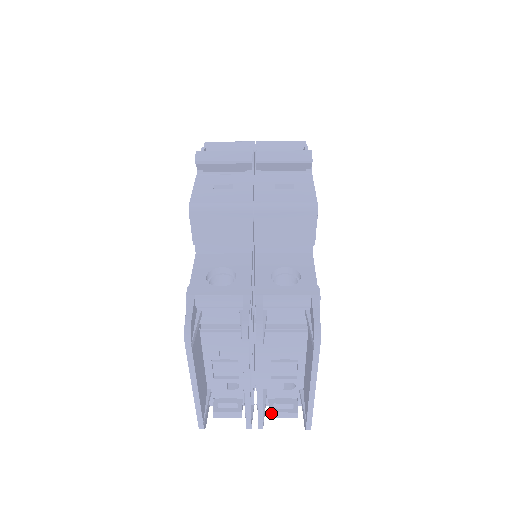
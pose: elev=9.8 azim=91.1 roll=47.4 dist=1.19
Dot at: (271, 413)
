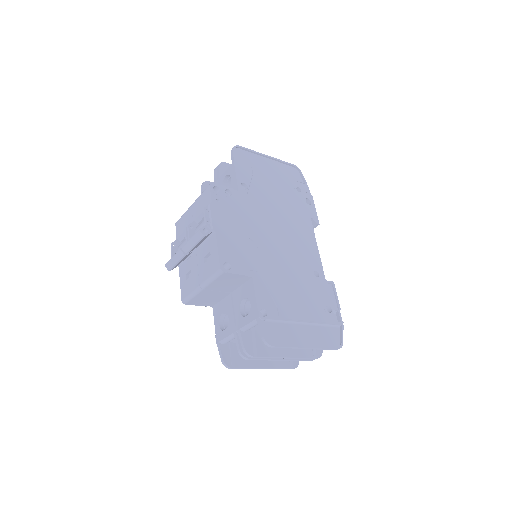
Dot at: occluded
